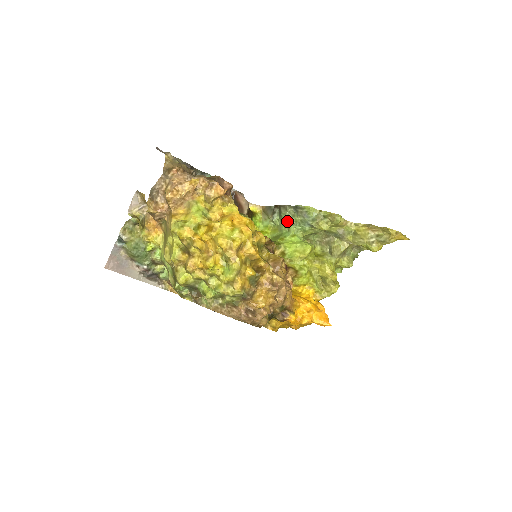
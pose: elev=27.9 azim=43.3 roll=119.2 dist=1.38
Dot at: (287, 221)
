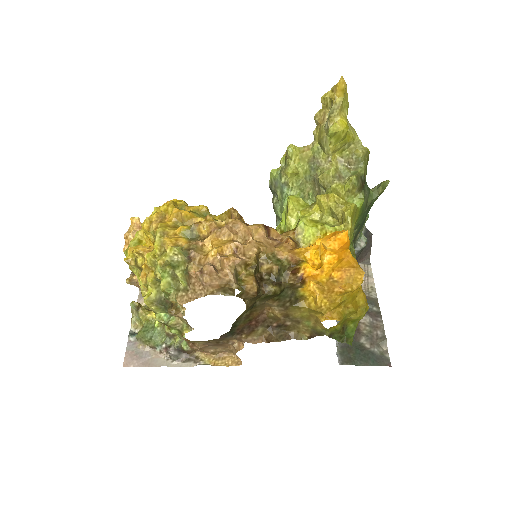
Dot at: (280, 212)
